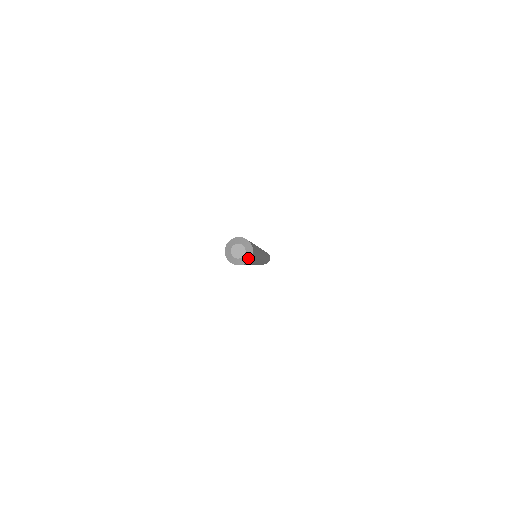
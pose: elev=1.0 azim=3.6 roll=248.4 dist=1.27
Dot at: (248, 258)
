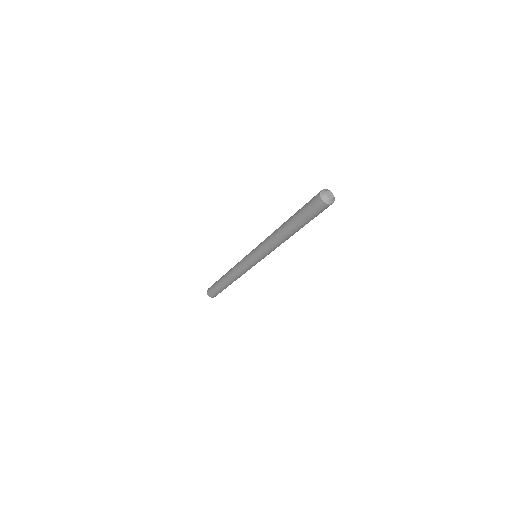
Dot at: occluded
